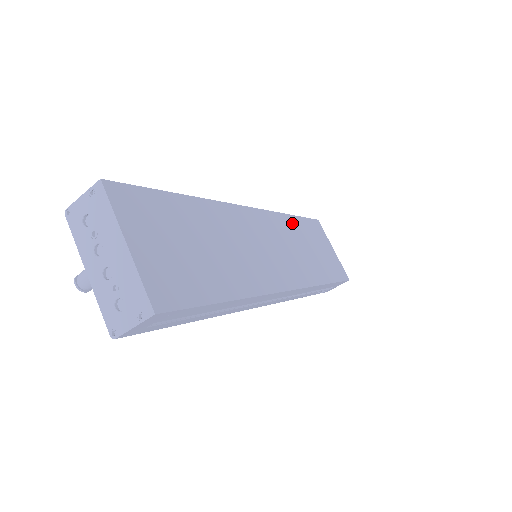
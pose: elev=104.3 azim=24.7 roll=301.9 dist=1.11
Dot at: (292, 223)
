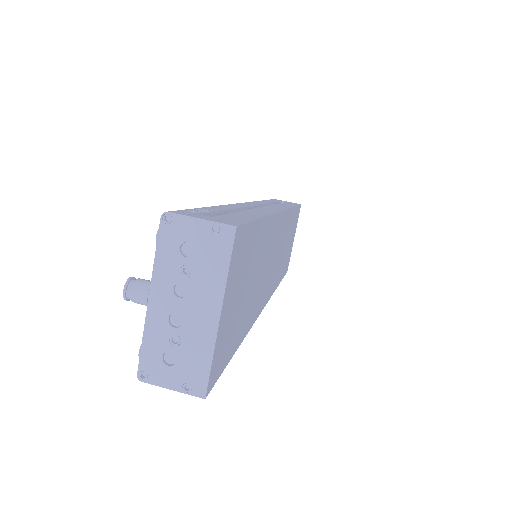
Dot at: (291, 218)
